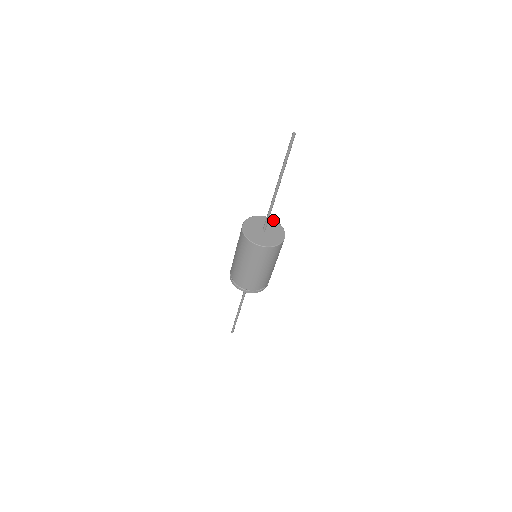
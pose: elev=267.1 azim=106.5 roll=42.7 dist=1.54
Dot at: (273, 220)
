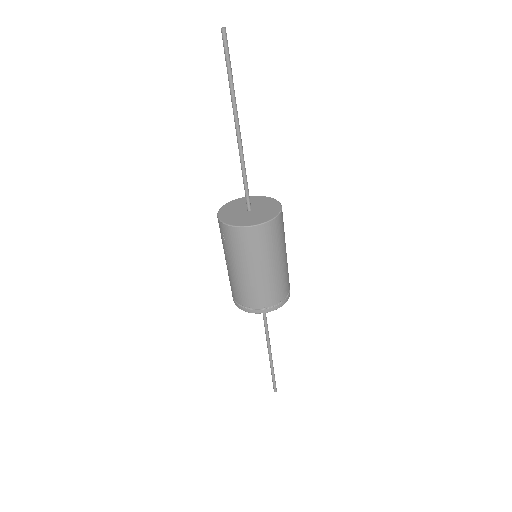
Dot at: occluded
